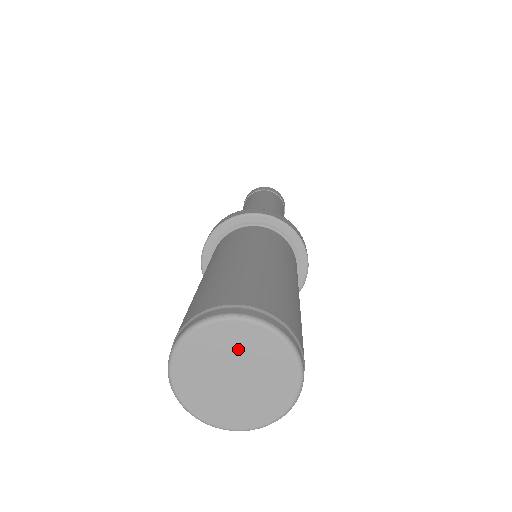
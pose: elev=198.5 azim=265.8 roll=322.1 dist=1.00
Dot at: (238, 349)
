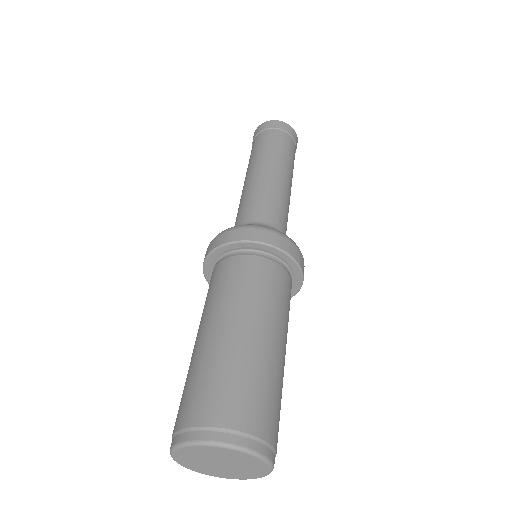
Dot at: (220, 456)
